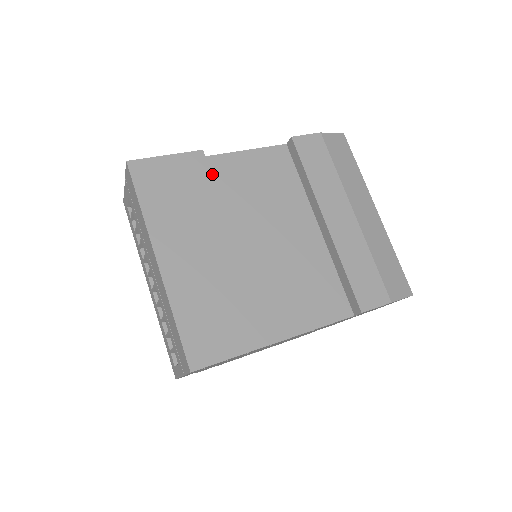
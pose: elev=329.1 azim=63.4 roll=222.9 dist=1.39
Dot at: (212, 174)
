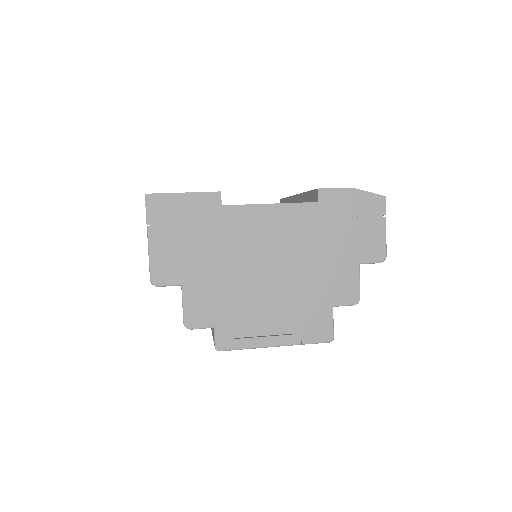
Dot at: occluded
